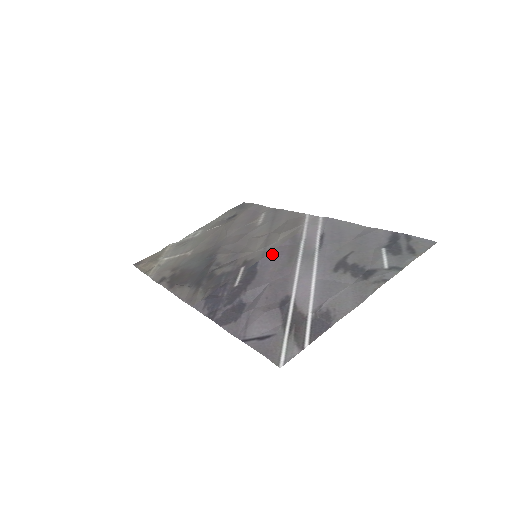
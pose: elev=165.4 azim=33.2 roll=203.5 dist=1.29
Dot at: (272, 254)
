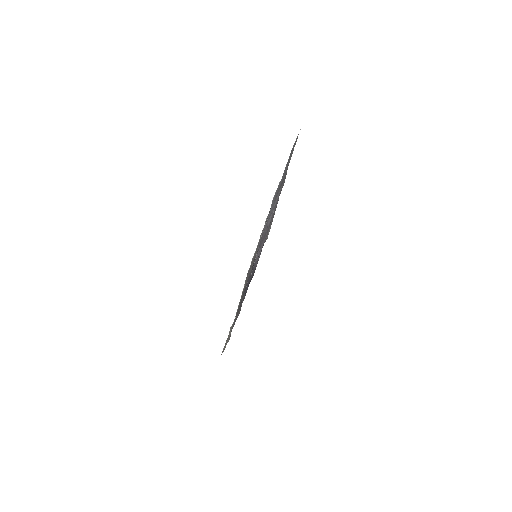
Dot at: (259, 243)
